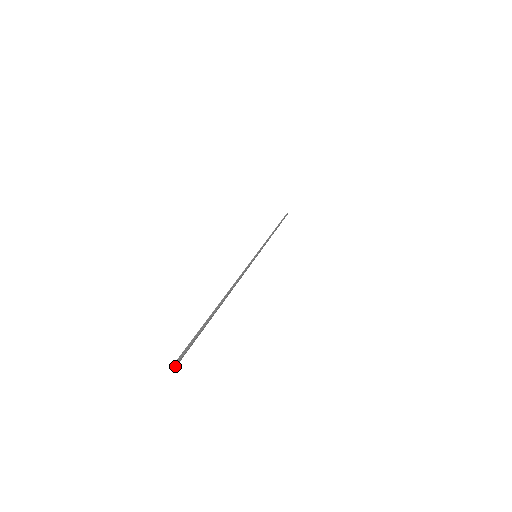
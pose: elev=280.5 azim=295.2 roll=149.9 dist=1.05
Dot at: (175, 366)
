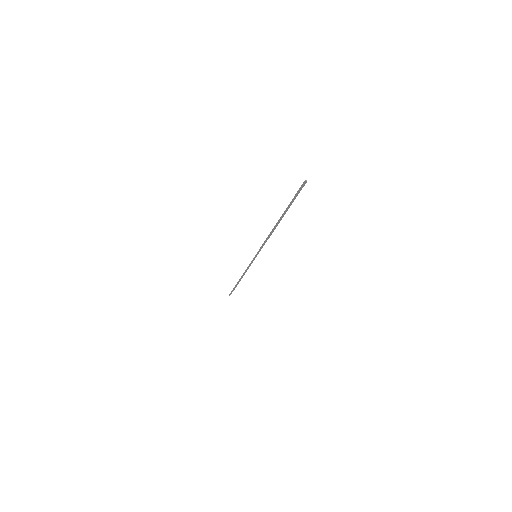
Dot at: (306, 181)
